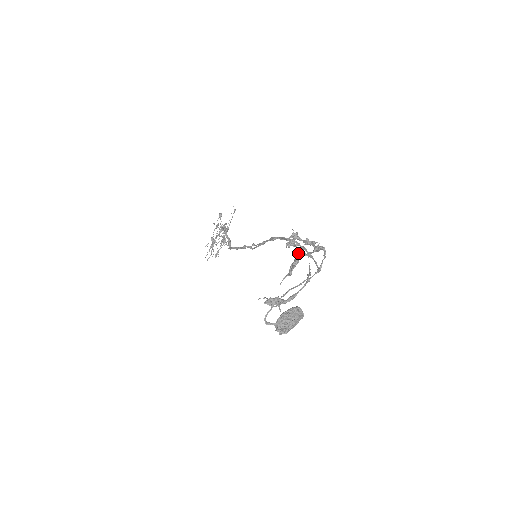
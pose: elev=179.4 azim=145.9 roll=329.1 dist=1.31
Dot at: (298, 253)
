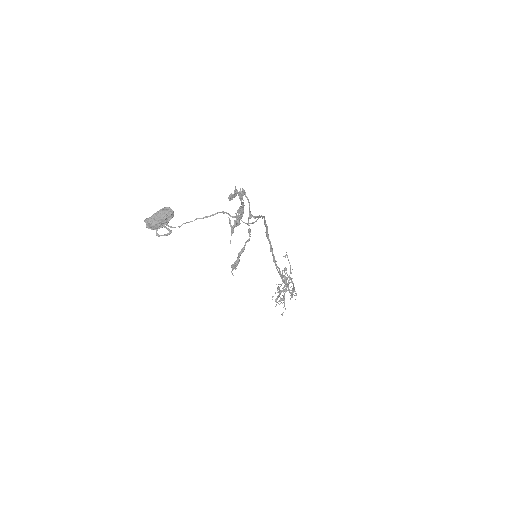
Dot at: (242, 213)
